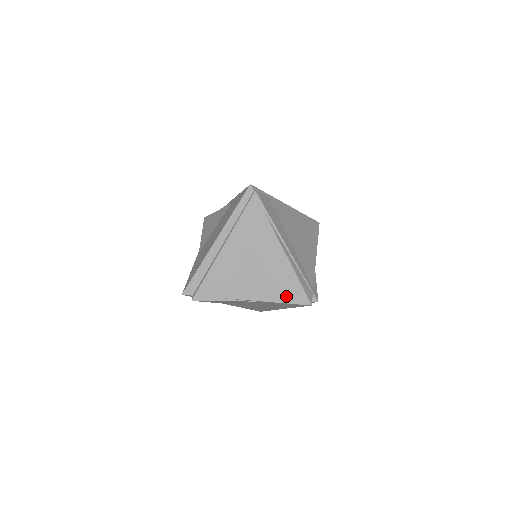
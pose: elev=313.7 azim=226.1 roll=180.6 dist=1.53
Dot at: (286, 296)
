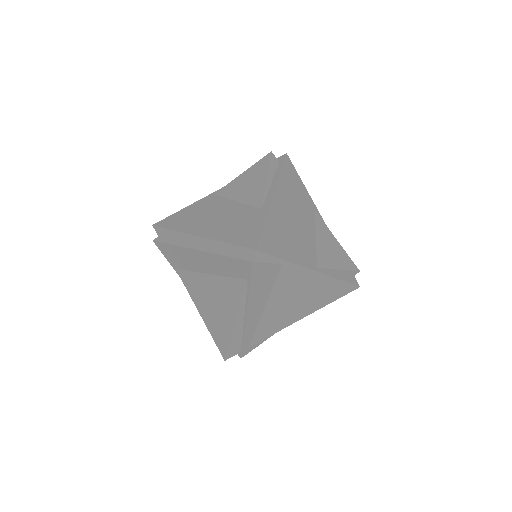
Dot at: (214, 333)
